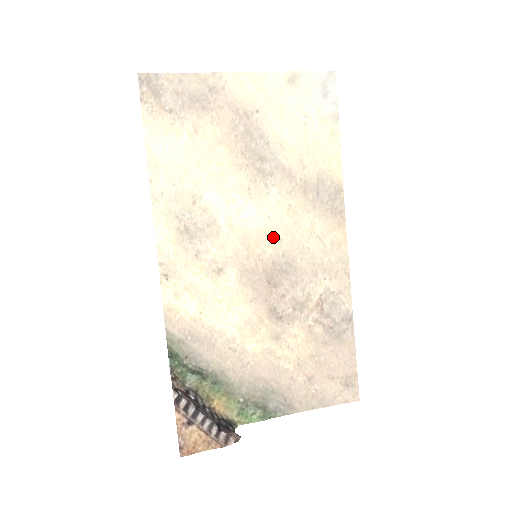
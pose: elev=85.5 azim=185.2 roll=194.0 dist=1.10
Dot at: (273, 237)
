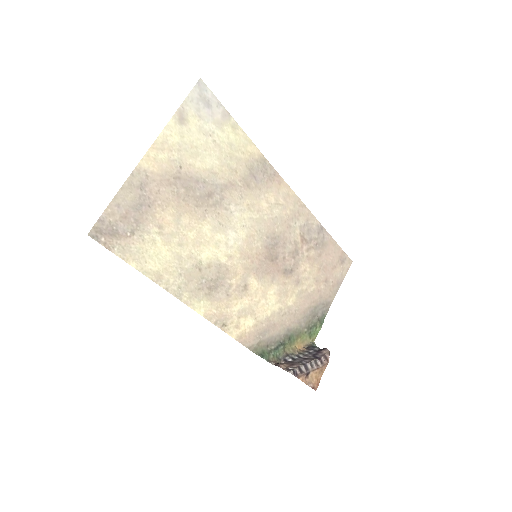
Dot at: (255, 234)
